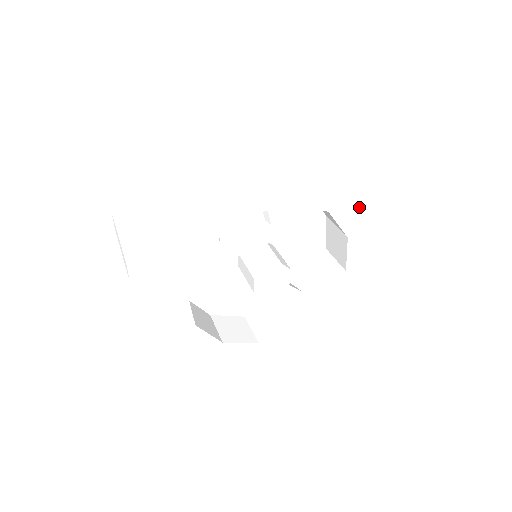
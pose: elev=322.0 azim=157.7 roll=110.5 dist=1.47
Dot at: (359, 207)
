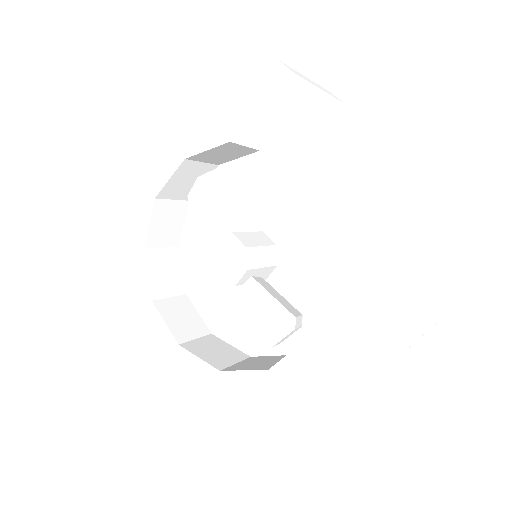
Dot at: (327, 151)
